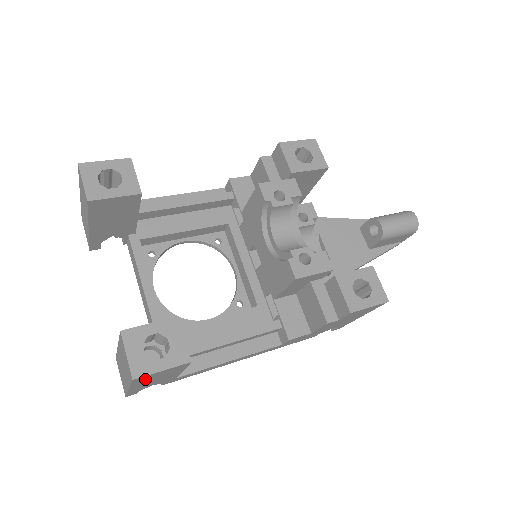
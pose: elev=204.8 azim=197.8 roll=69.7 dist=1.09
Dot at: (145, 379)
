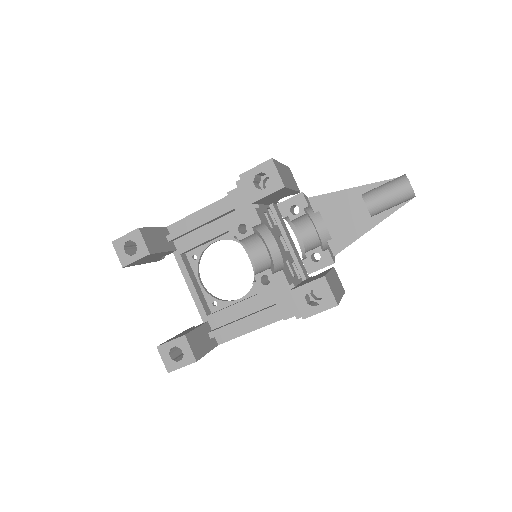
Dot at: occluded
